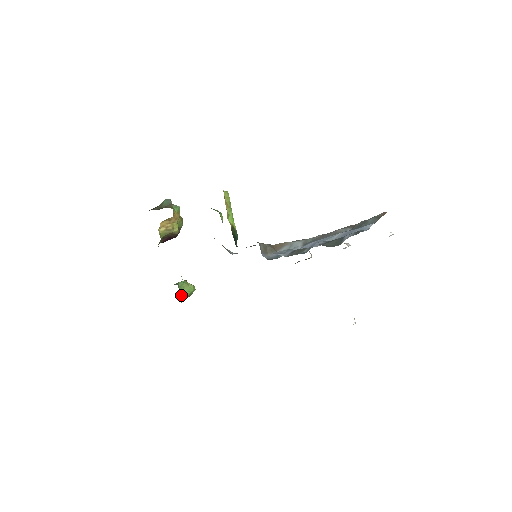
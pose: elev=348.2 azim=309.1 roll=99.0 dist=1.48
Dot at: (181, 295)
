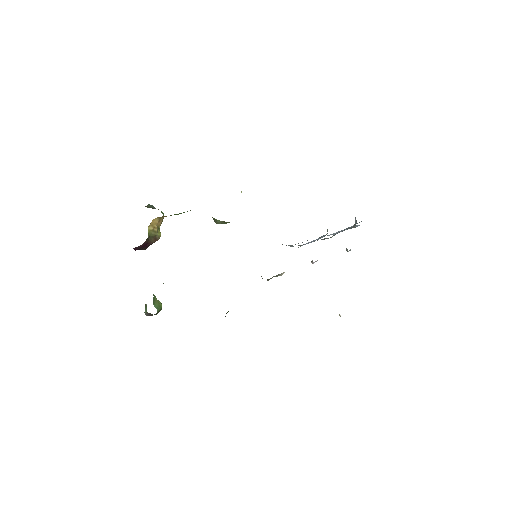
Dot at: (156, 307)
